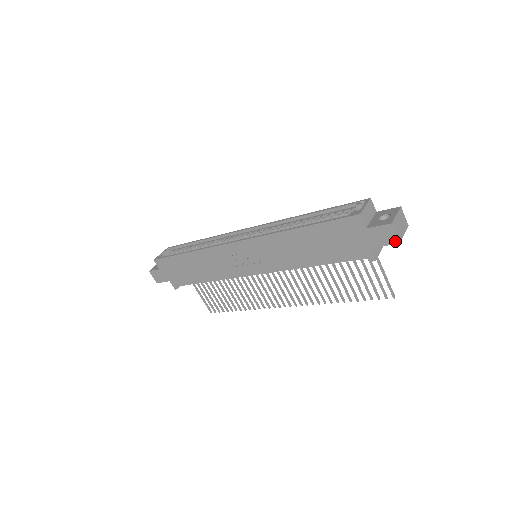
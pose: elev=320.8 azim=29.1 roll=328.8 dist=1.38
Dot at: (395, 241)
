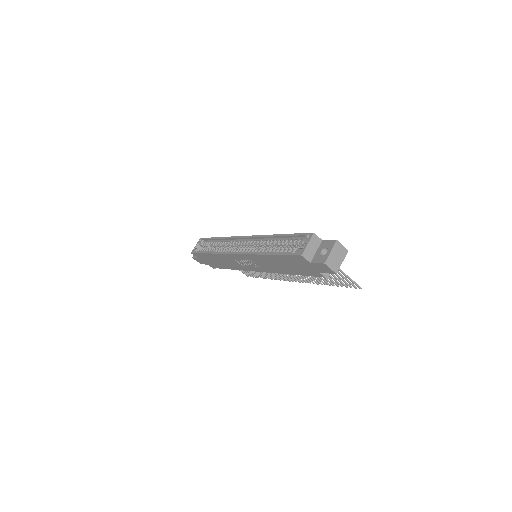
Dot at: (333, 272)
